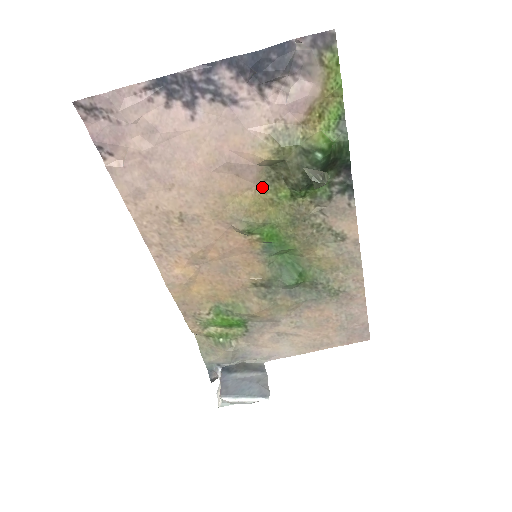
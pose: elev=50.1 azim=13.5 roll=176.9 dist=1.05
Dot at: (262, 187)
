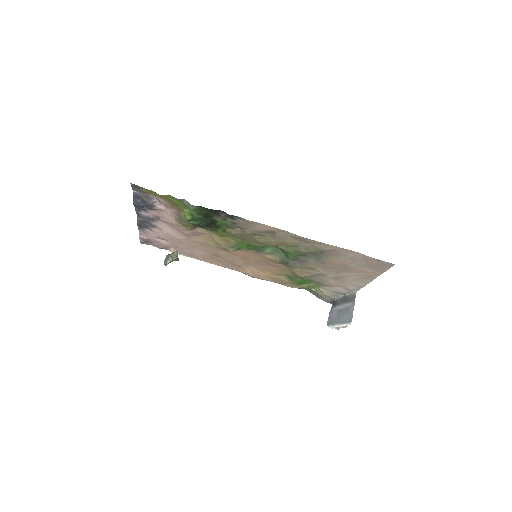
Dot at: (212, 233)
